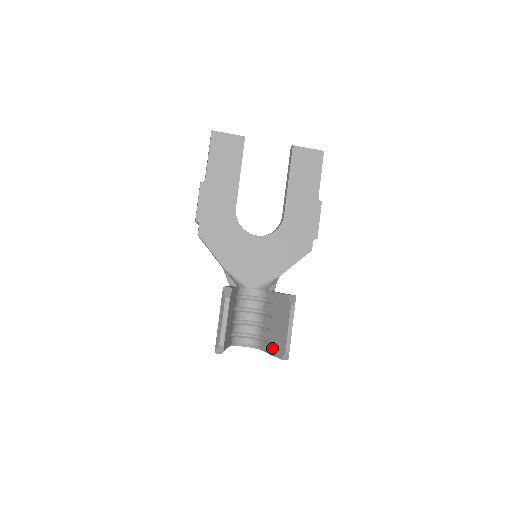
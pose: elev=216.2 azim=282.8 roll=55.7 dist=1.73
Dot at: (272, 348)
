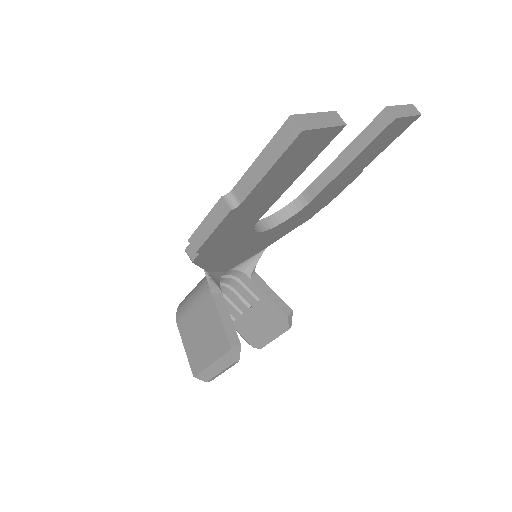
Dot at: (239, 329)
